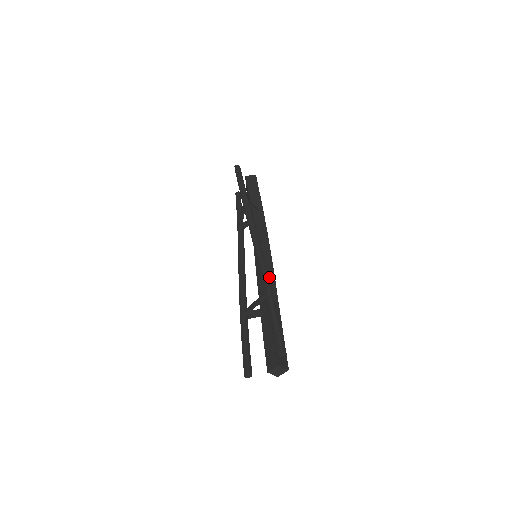
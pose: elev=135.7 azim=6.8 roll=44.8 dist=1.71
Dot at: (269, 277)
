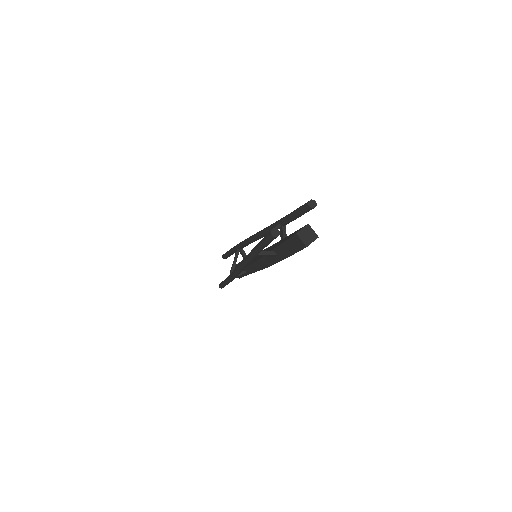
Dot at: occluded
